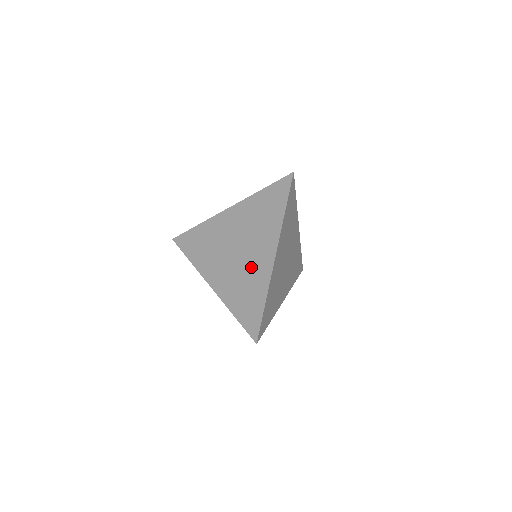
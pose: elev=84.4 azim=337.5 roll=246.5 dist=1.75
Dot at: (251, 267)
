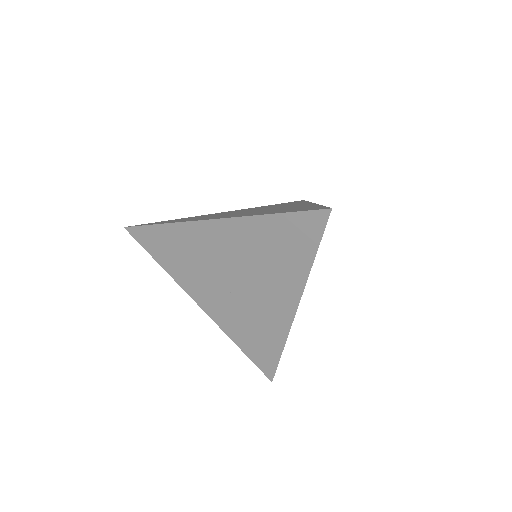
Dot at: (260, 308)
